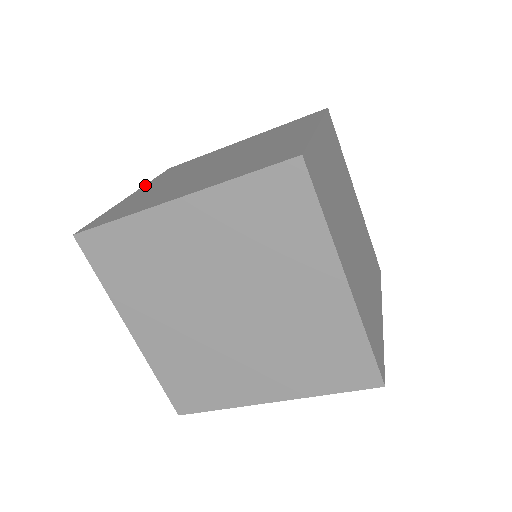
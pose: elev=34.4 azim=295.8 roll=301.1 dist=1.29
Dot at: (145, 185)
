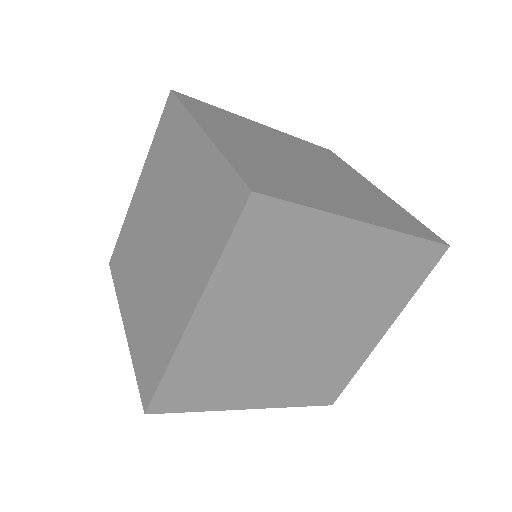
Dot at: occluded
